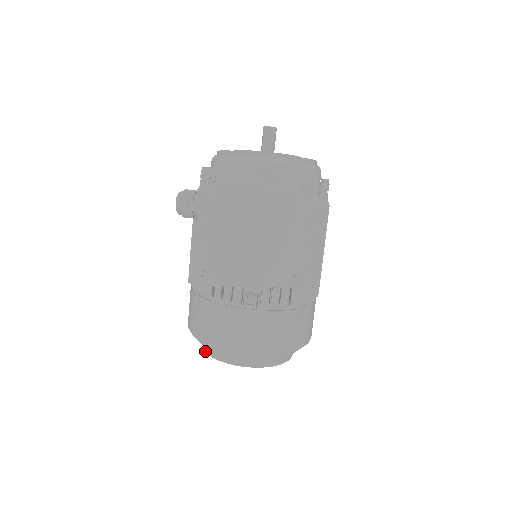
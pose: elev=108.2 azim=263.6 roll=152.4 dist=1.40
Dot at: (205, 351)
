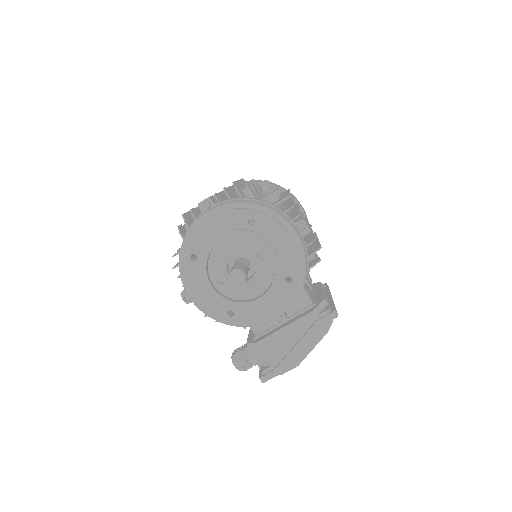
Dot at: occluded
